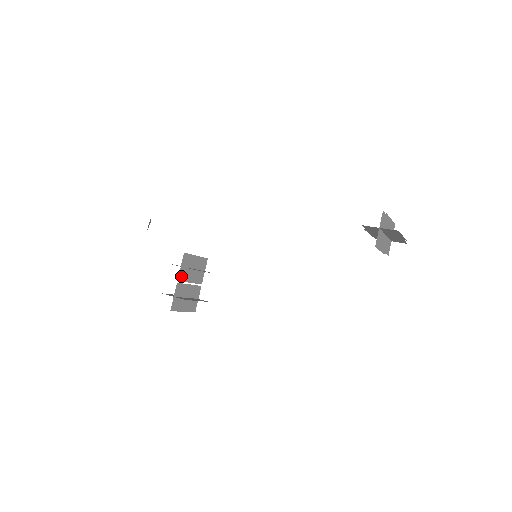
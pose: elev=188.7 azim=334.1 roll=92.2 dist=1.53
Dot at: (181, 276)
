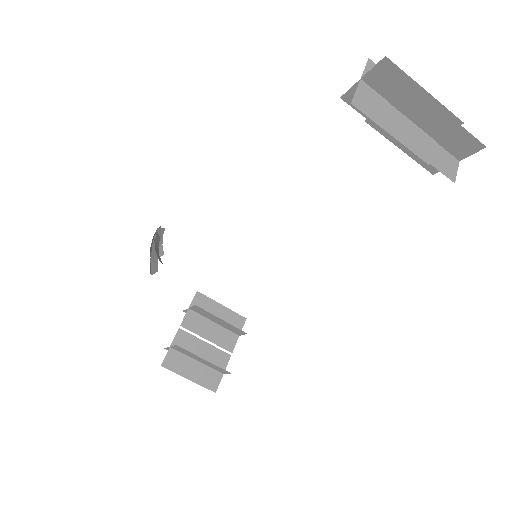
Dot at: (189, 322)
